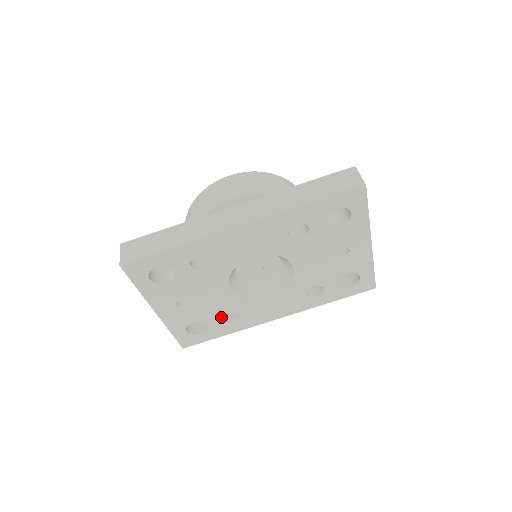
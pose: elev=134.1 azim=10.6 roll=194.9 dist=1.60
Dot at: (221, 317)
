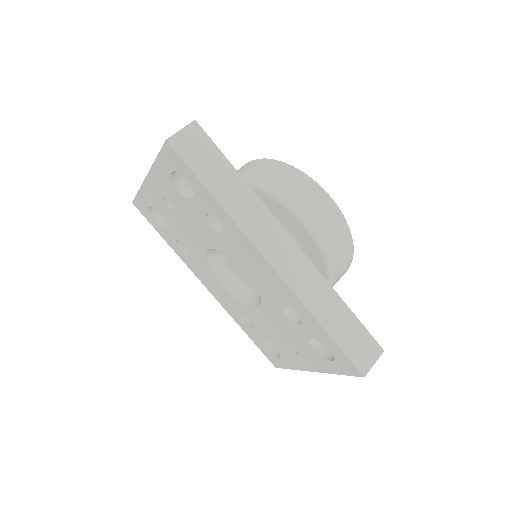
Dot at: (179, 239)
